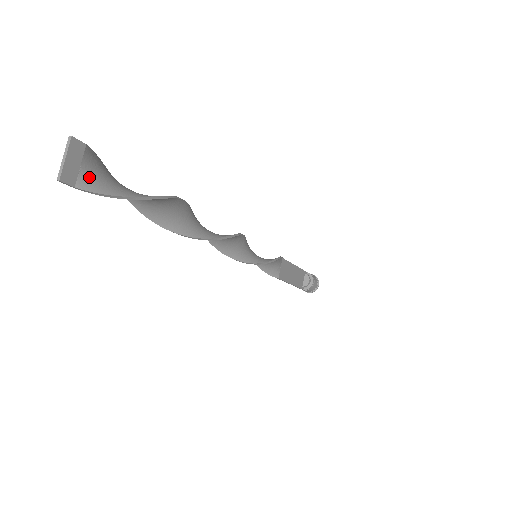
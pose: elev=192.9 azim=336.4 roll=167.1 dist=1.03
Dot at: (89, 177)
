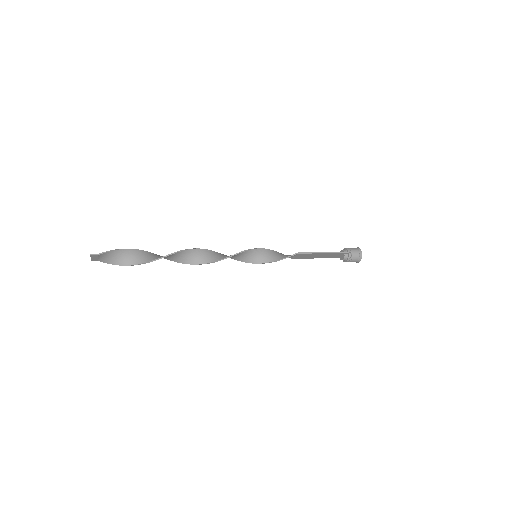
Dot at: (103, 259)
